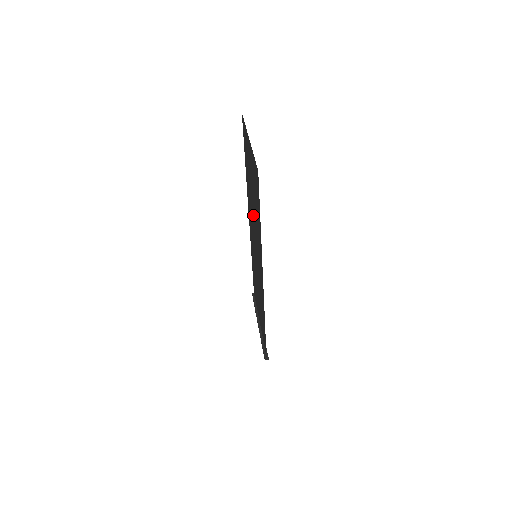
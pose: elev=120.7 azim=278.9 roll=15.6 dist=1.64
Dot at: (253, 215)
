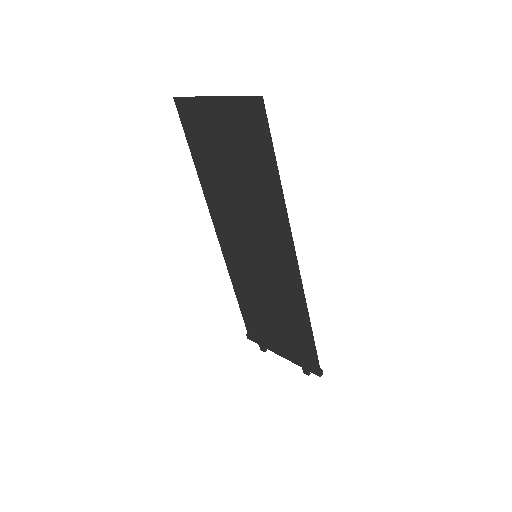
Dot at: (239, 201)
